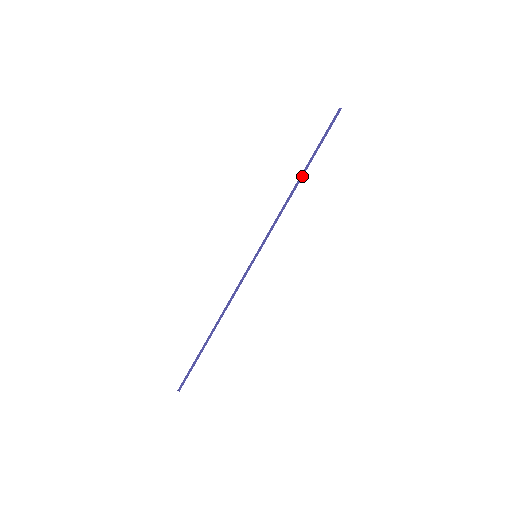
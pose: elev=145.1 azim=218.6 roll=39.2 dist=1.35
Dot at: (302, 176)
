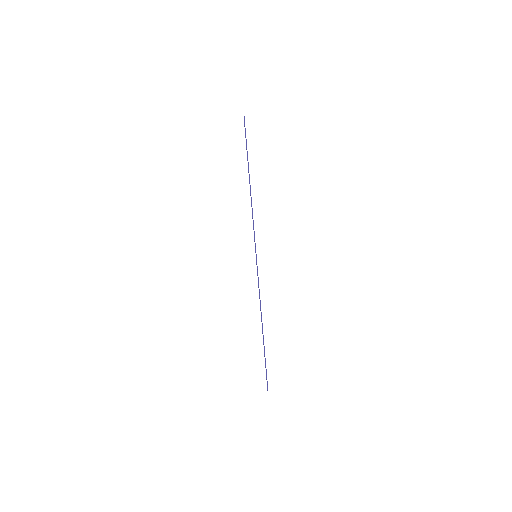
Dot at: (249, 180)
